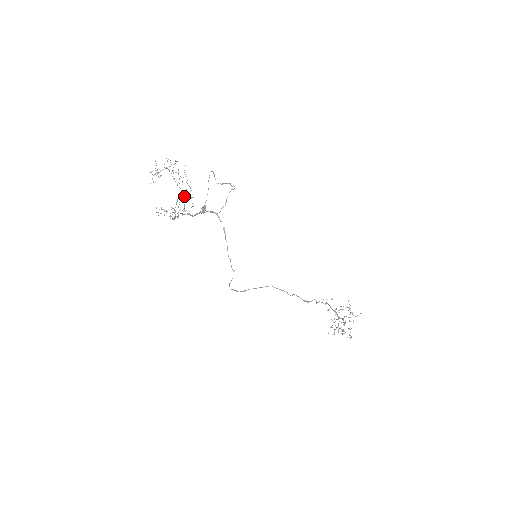
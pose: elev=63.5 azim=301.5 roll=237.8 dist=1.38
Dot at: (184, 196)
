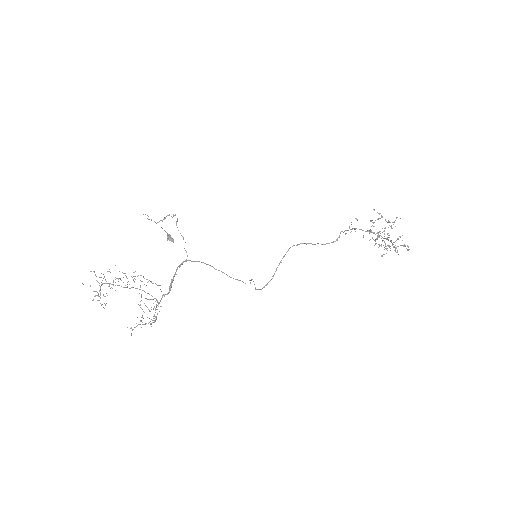
Dot at: (143, 290)
